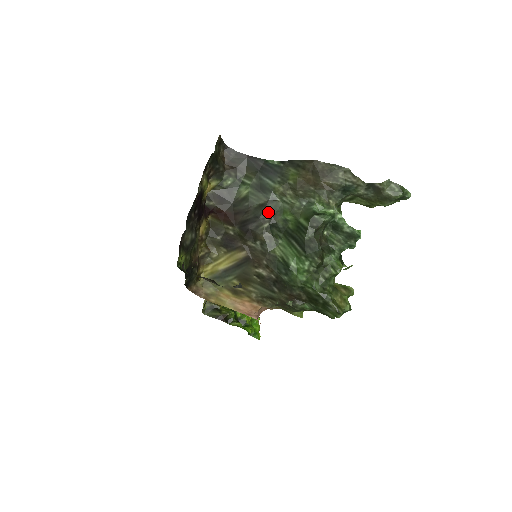
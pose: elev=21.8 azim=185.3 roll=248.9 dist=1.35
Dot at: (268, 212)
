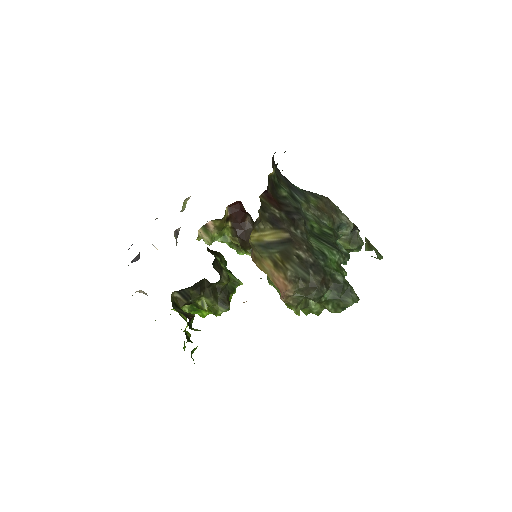
Dot at: (302, 214)
